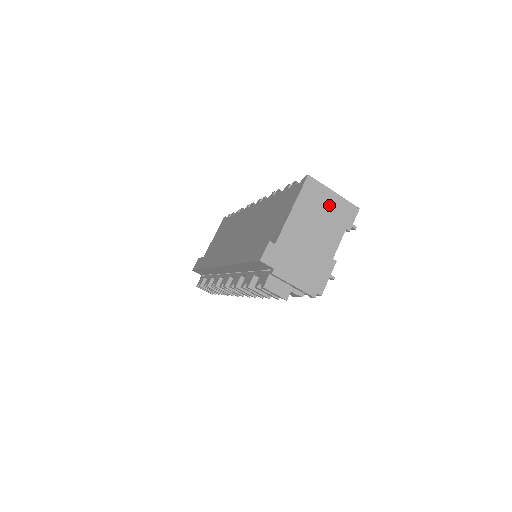
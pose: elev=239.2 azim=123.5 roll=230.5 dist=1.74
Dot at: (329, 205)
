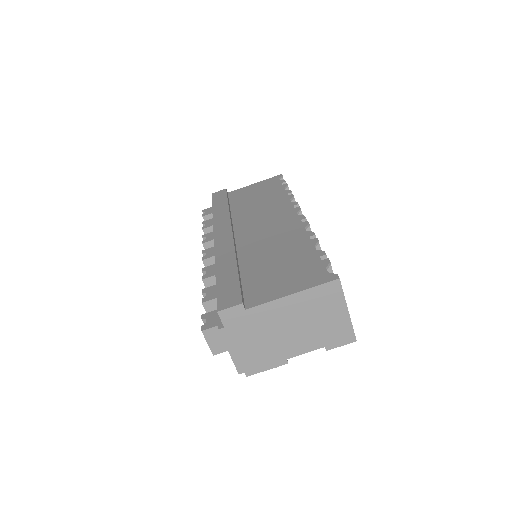
Dot at: (331, 317)
